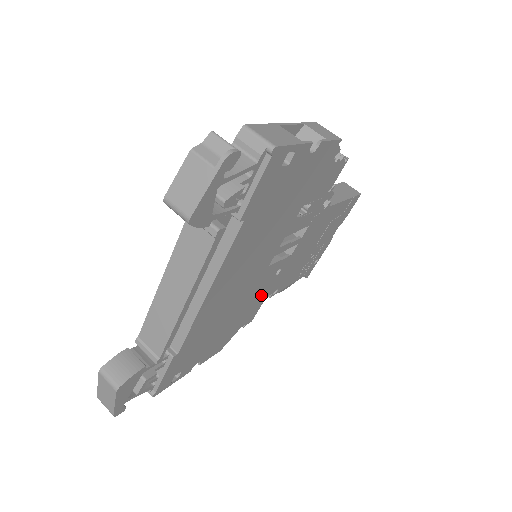
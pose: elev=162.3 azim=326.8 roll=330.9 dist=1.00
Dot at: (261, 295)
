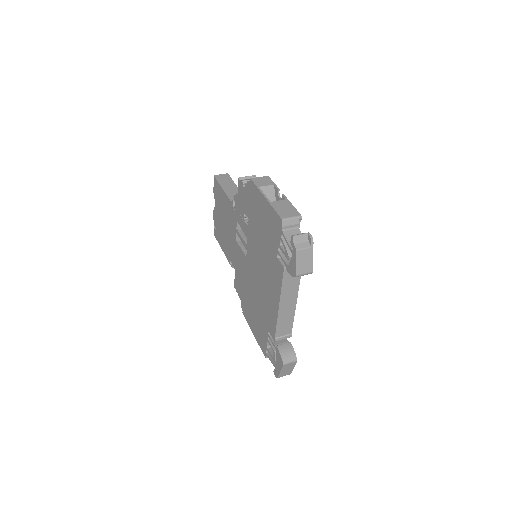
Dot at: occluded
